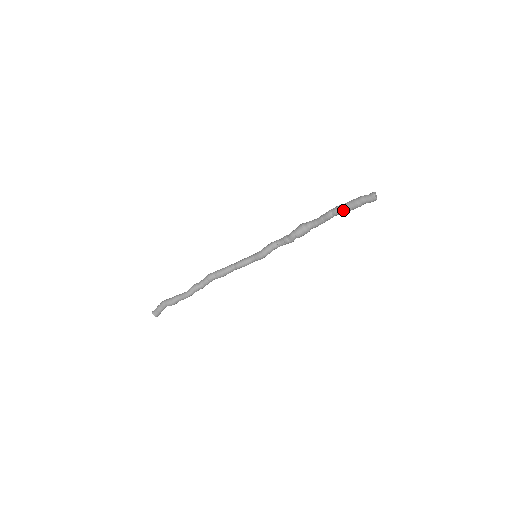
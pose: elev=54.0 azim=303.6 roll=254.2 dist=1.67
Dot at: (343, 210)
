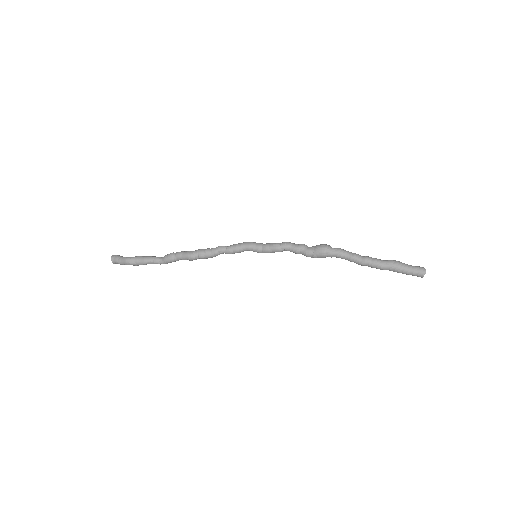
Dot at: (380, 269)
